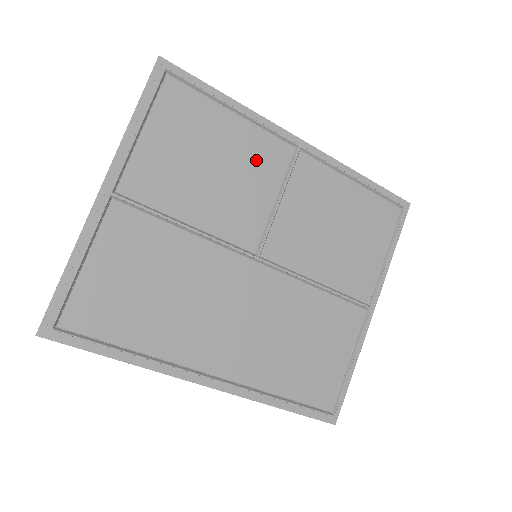
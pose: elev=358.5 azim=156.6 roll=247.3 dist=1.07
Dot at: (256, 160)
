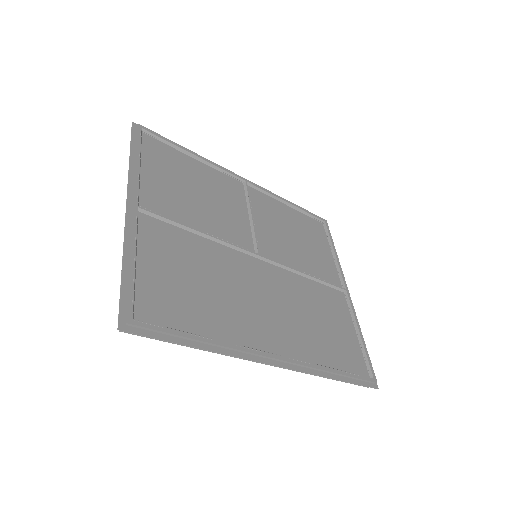
Dot at: (224, 189)
